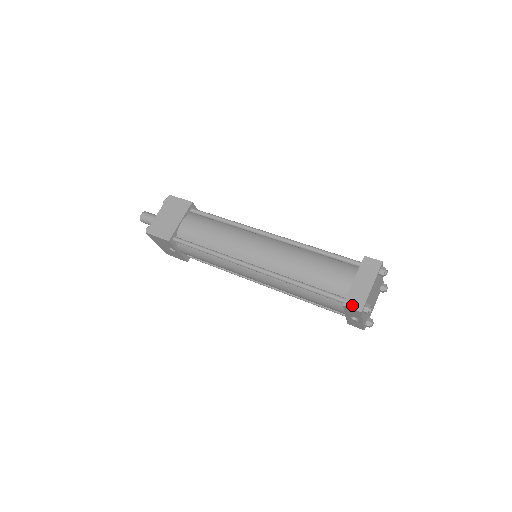
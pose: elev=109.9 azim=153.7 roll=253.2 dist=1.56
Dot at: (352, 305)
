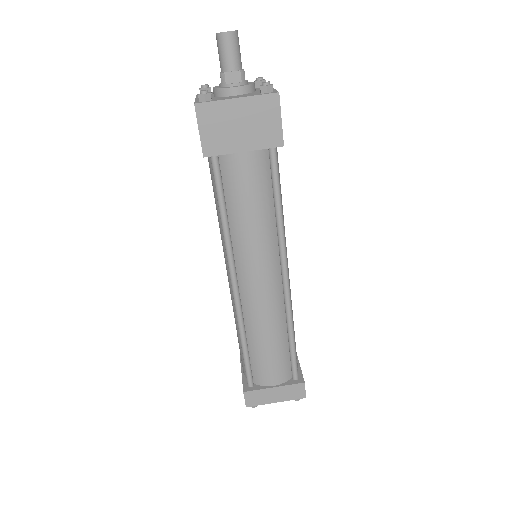
Dot at: (248, 398)
